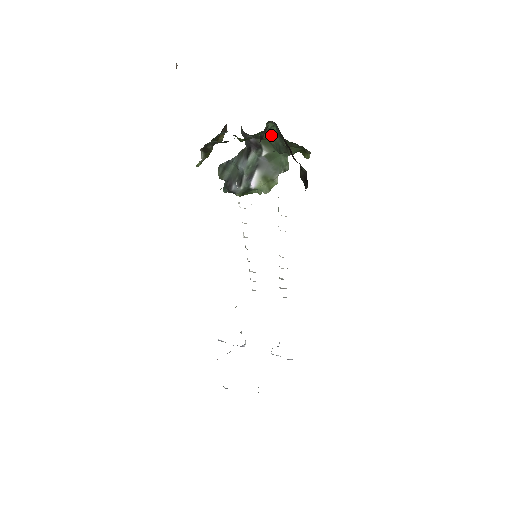
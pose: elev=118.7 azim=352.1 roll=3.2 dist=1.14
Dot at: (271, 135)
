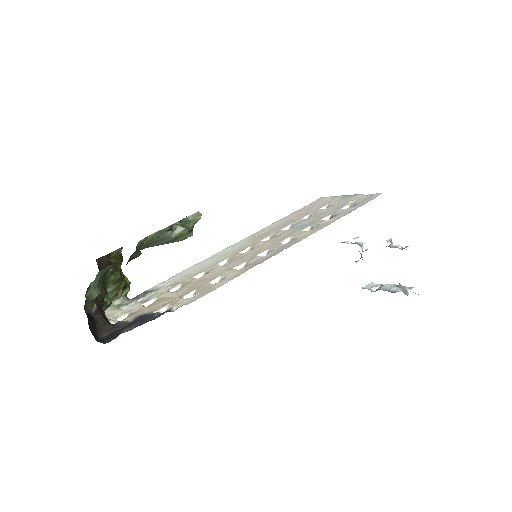
Dot at: (111, 265)
